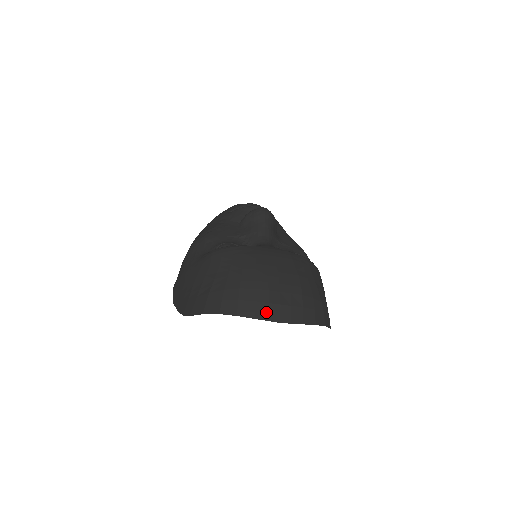
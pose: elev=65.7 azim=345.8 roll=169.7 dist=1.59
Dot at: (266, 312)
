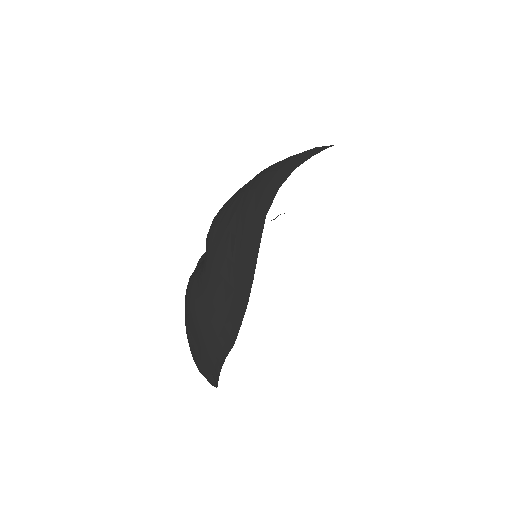
Dot at: (313, 151)
